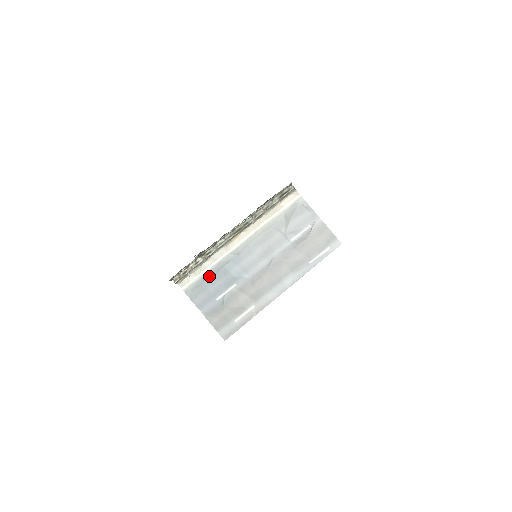
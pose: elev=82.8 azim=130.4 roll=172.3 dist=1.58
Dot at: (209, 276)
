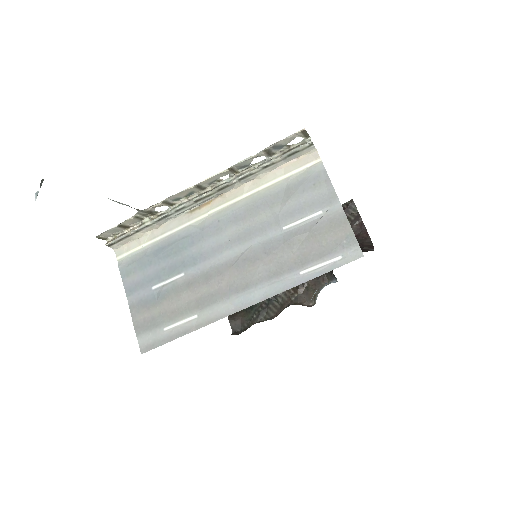
Dot at: (154, 250)
